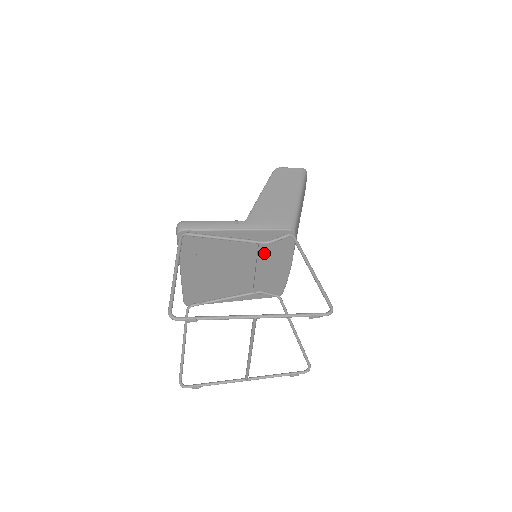
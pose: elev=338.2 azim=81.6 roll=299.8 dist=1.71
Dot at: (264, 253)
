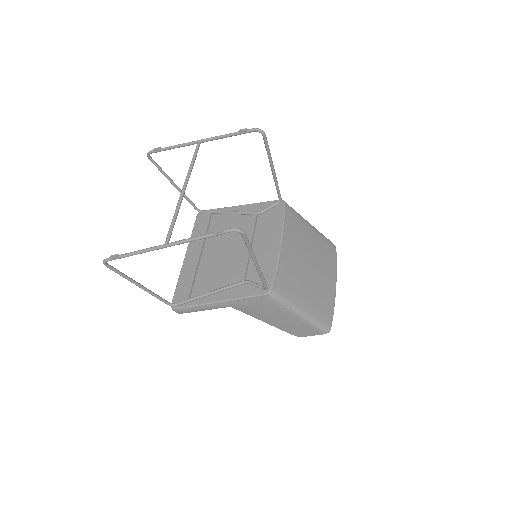
Dot at: (257, 228)
